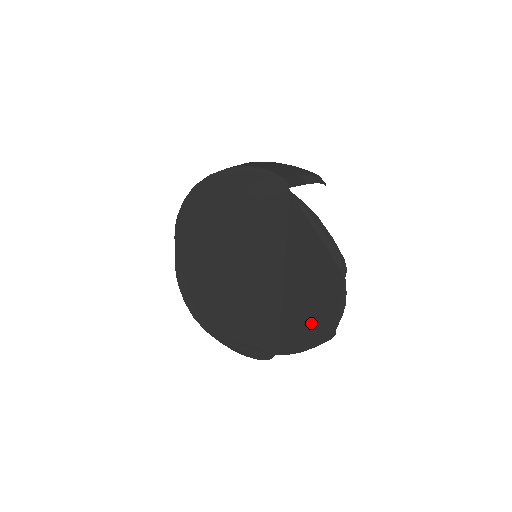
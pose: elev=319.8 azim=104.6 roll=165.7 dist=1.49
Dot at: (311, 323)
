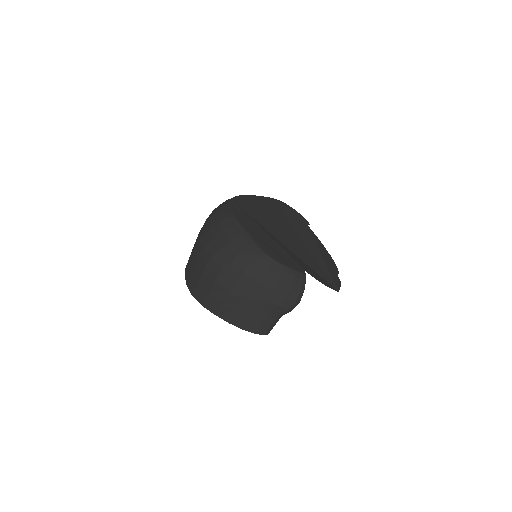
Dot at: occluded
